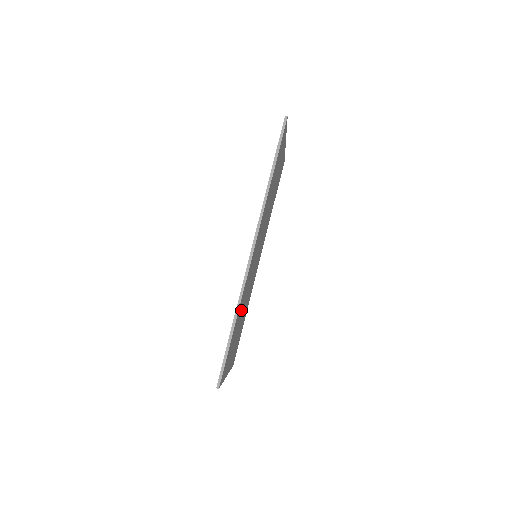
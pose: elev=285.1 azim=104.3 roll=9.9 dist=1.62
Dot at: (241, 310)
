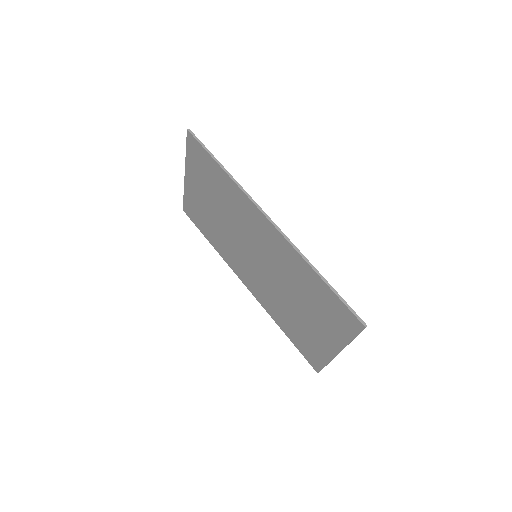
Dot at: (300, 283)
